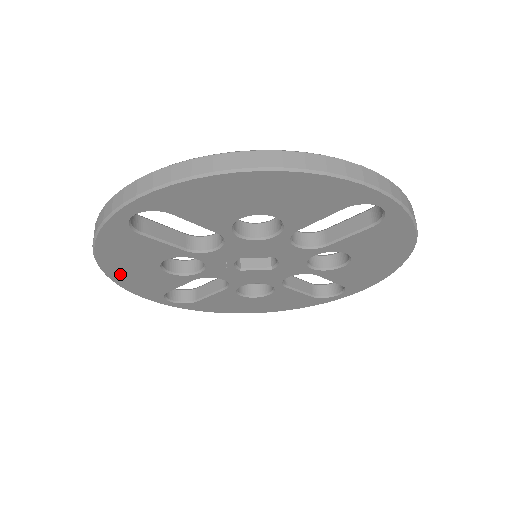
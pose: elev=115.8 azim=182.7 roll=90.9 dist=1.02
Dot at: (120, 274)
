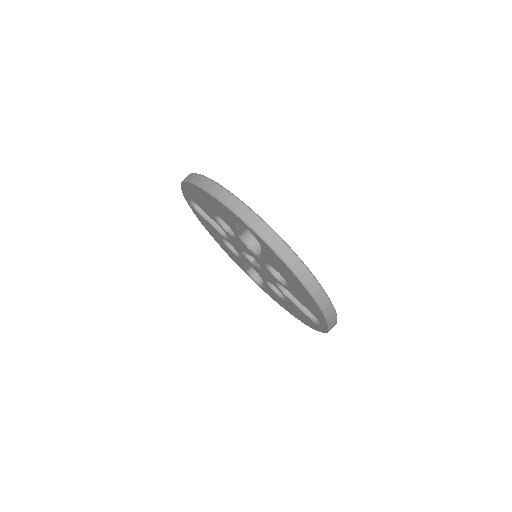
Dot at: (219, 243)
